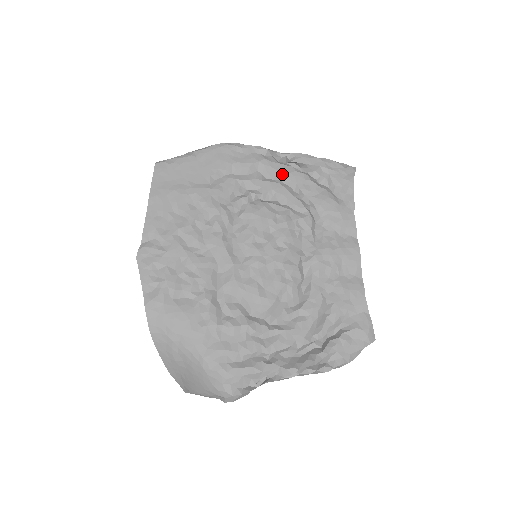
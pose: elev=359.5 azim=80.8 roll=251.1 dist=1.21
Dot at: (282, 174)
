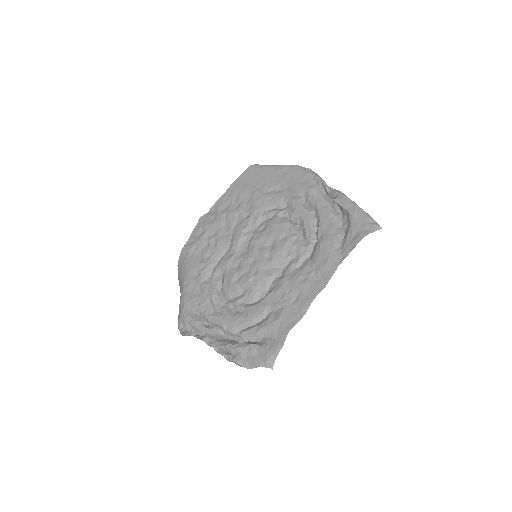
Dot at: (316, 206)
